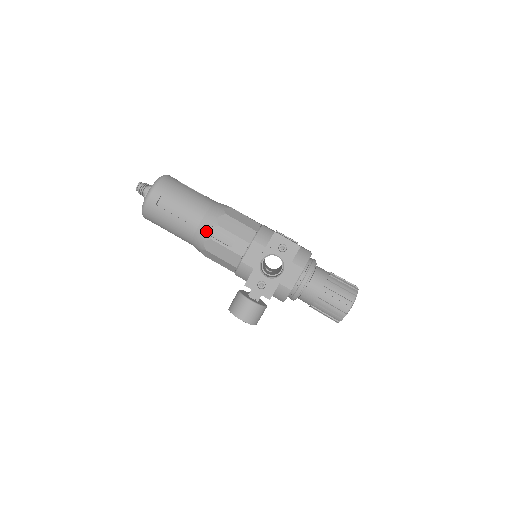
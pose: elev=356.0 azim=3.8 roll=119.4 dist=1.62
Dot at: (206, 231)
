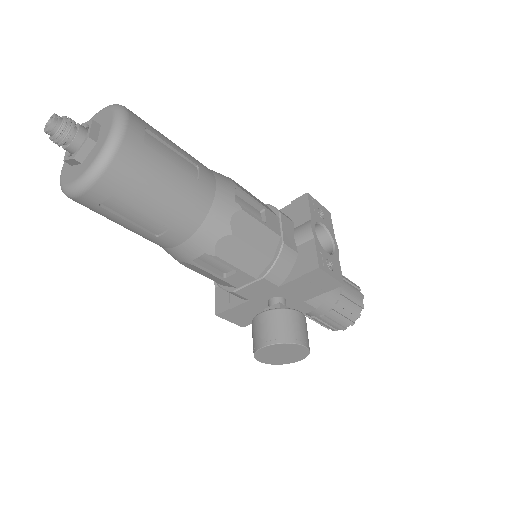
Dot at: (230, 196)
